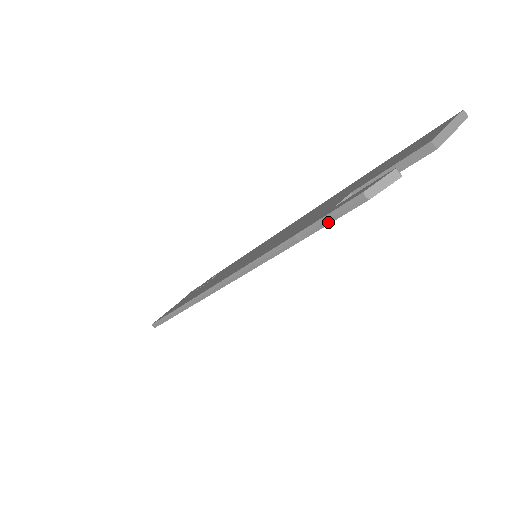
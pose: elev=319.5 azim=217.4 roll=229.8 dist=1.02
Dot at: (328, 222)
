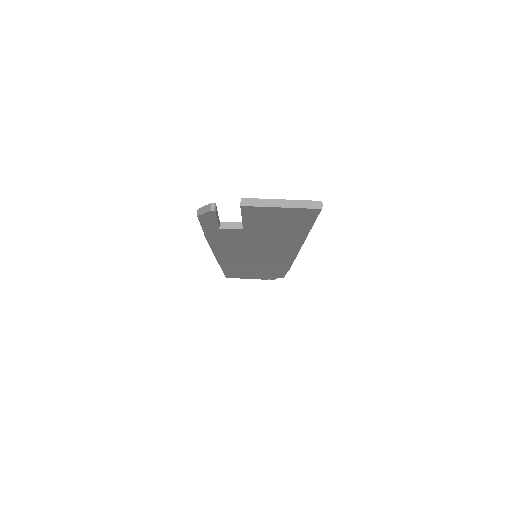
Dot at: (201, 226)
